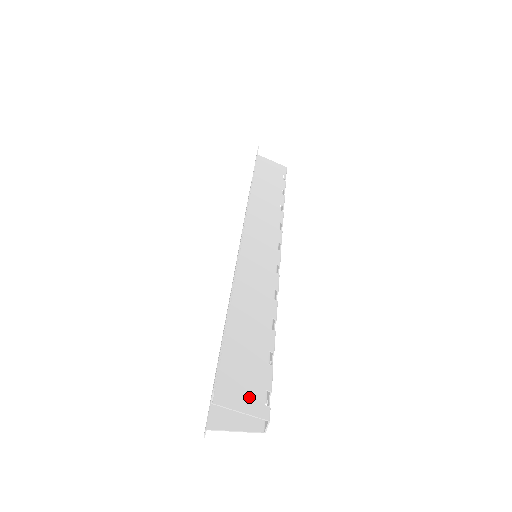
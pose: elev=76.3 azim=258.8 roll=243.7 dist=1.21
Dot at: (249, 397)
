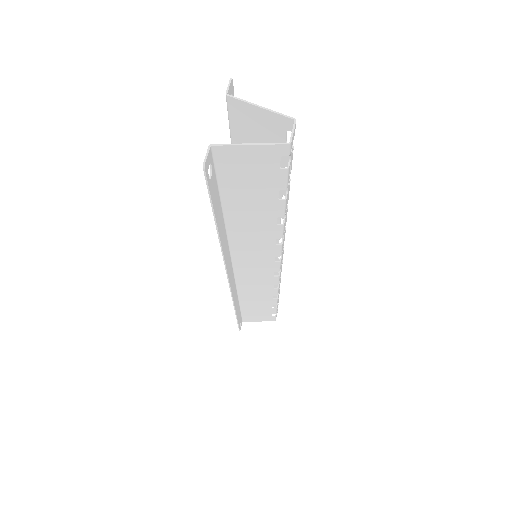
Dot at: (268, 124)
